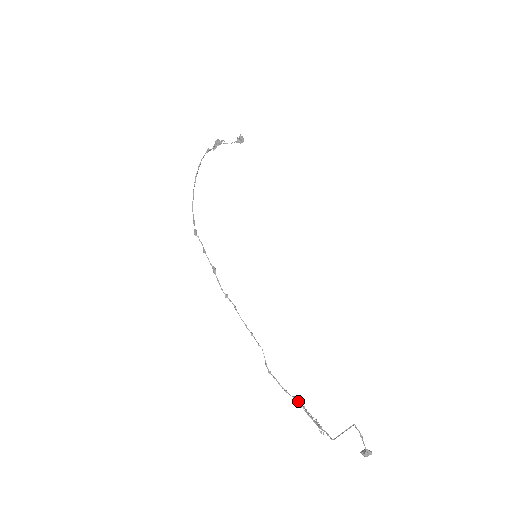
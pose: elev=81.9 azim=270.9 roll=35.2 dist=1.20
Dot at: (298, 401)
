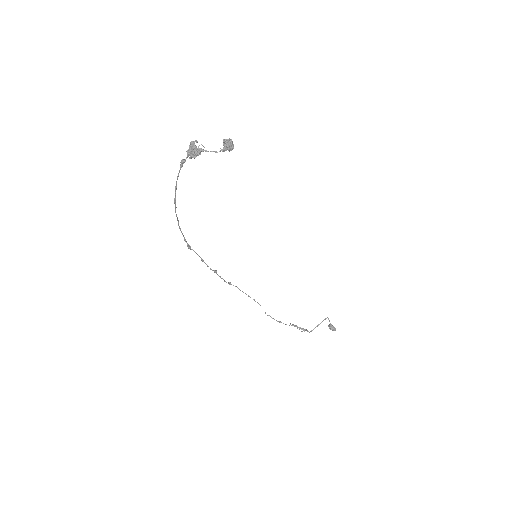
Dot at: occluded
